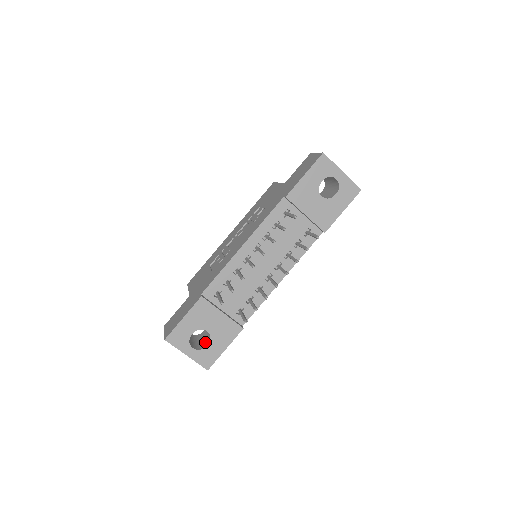
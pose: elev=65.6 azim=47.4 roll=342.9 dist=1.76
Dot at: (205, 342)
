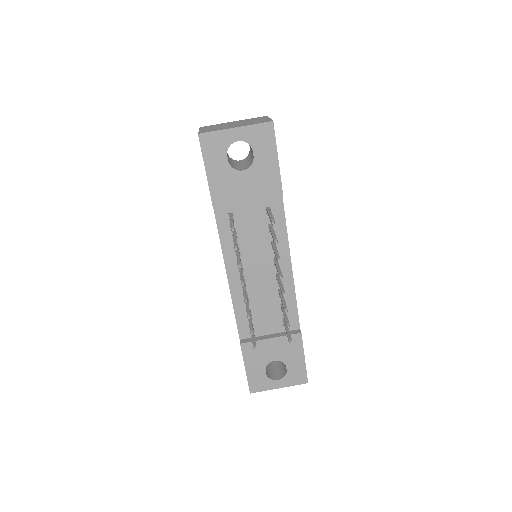
Dot at: (284, 364)
